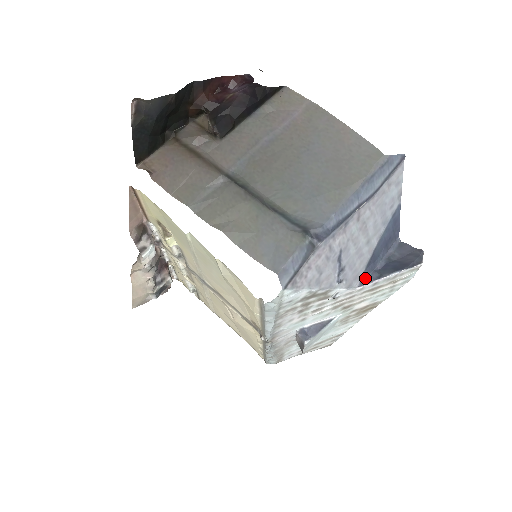
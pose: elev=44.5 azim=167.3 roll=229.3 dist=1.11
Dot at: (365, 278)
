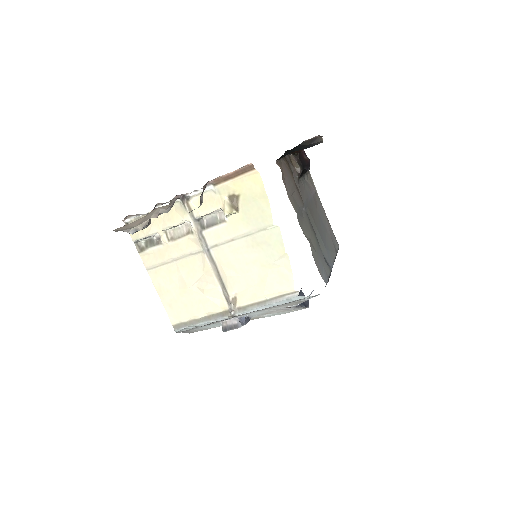
Dot at: occluded
